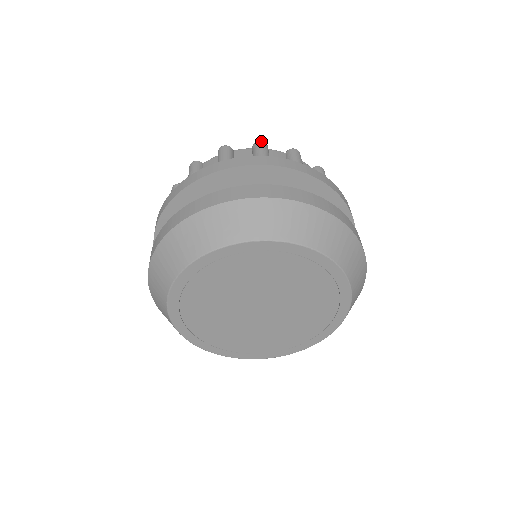
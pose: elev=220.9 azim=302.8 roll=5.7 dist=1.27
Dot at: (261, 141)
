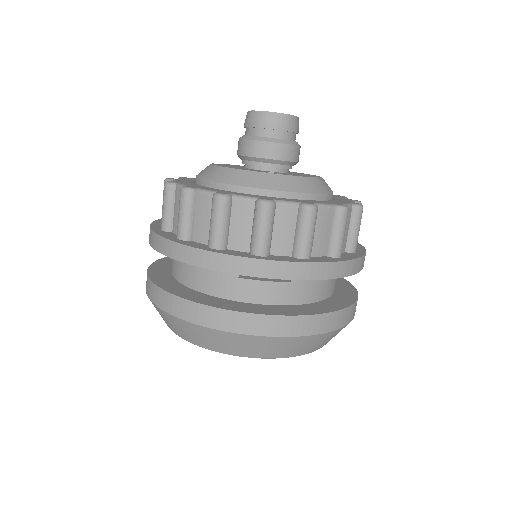
Dot at: (218, 198)
